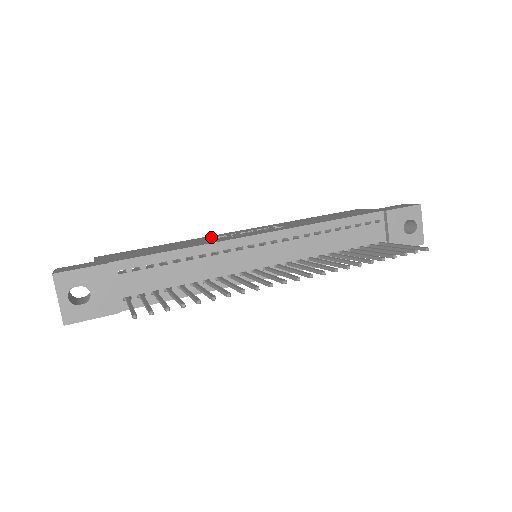
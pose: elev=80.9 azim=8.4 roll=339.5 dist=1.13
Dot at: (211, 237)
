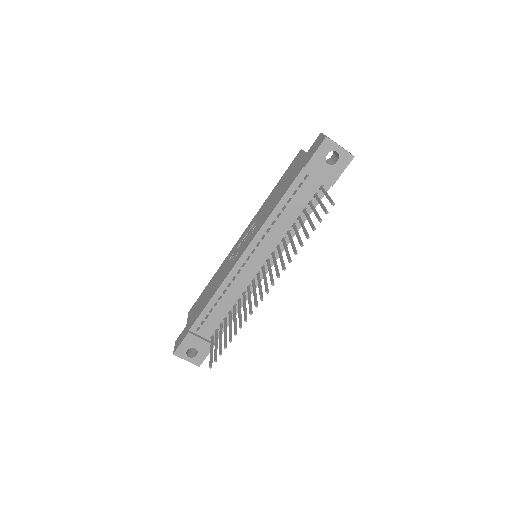
Dot at: (227, 260)
